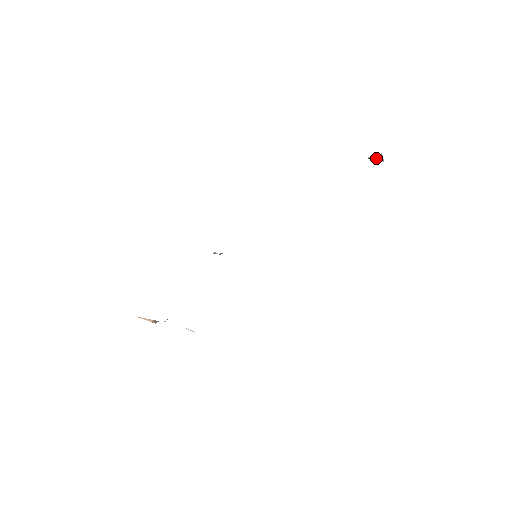
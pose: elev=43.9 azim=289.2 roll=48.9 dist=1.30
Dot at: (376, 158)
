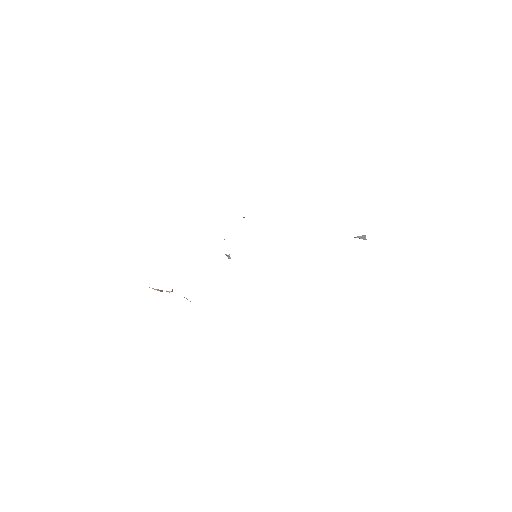
Dot at: (361, 238)
